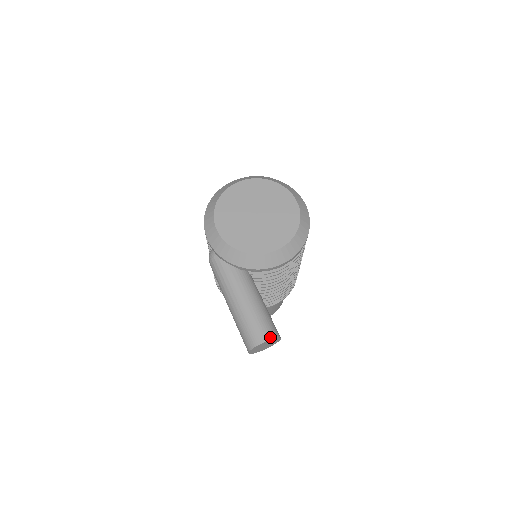
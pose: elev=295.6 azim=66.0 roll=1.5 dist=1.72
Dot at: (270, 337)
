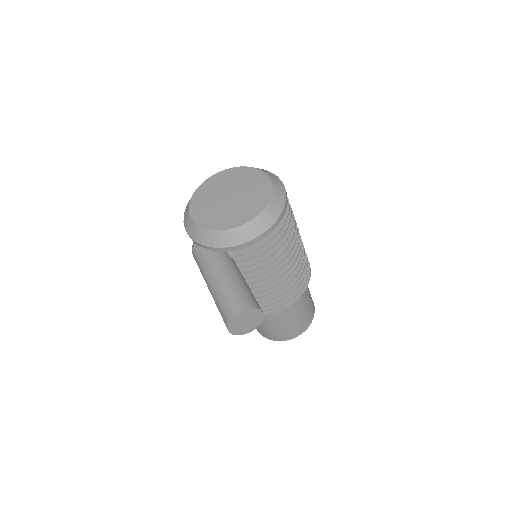
Dot at: (245, 307)
